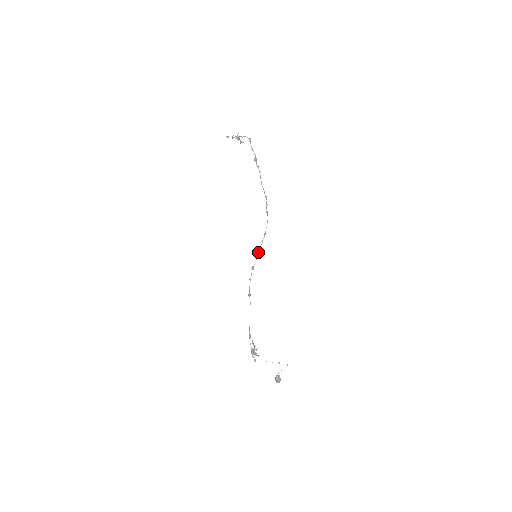
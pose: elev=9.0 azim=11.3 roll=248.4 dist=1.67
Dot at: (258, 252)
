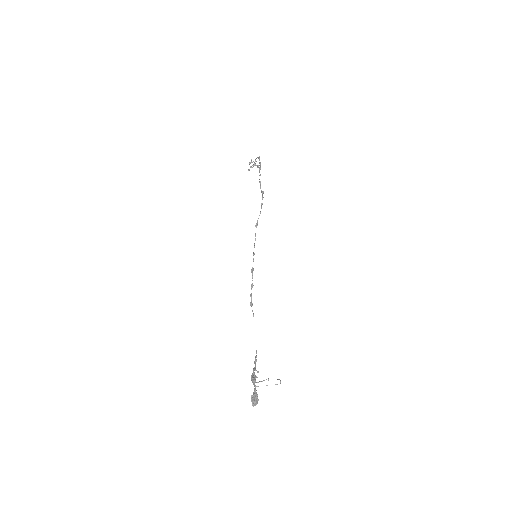
Dot at: occluded
